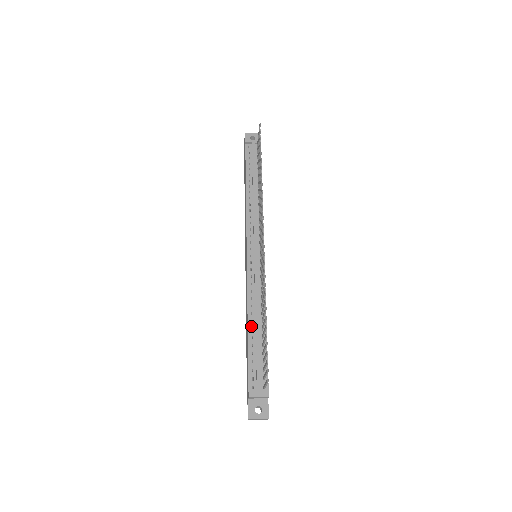
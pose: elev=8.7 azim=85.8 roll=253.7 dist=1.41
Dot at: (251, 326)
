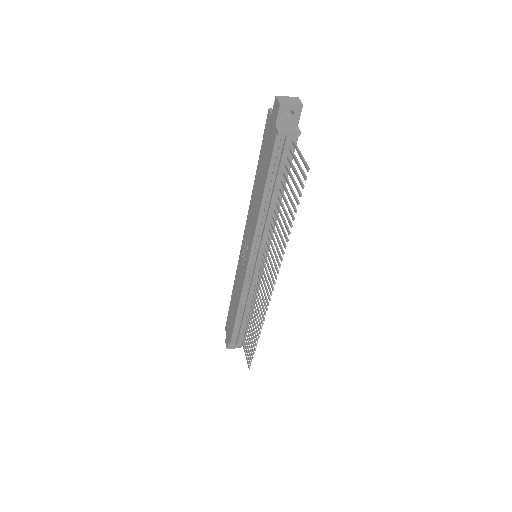
Dot at: (240, 312)
